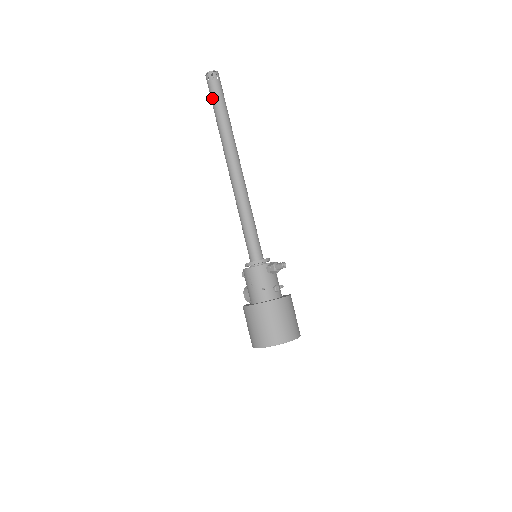
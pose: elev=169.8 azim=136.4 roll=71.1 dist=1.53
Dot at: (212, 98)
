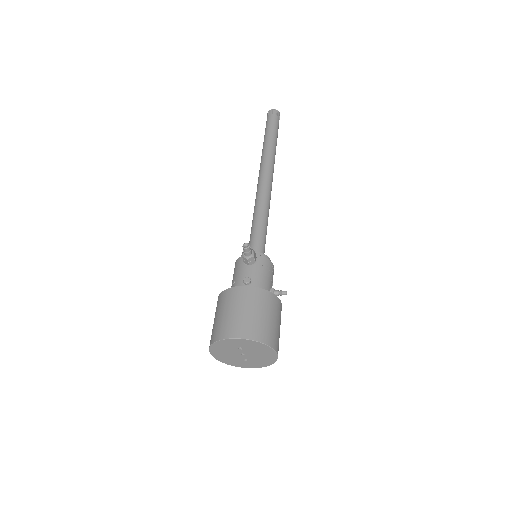
Dot at: occluded
